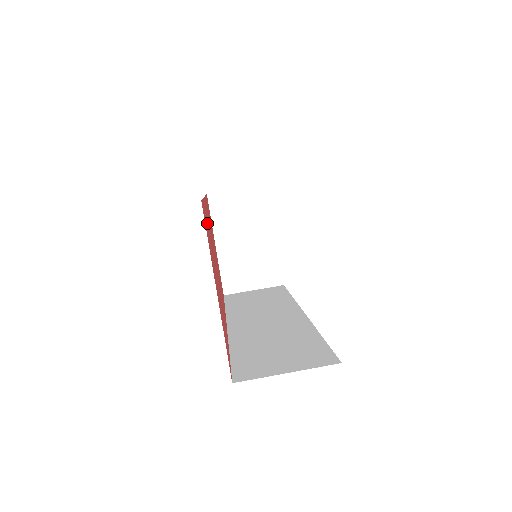
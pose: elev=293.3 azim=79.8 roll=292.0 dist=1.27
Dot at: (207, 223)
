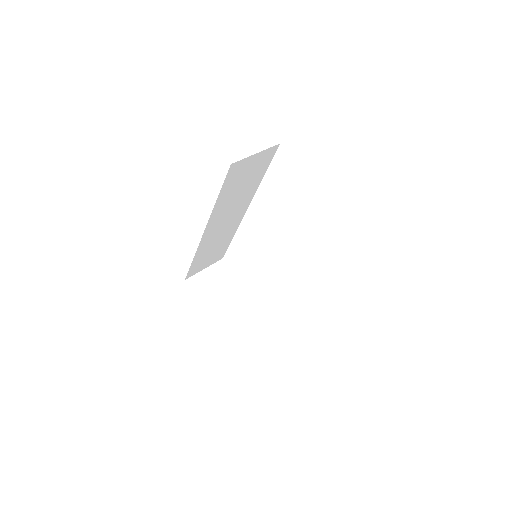
Dot at: occluded
